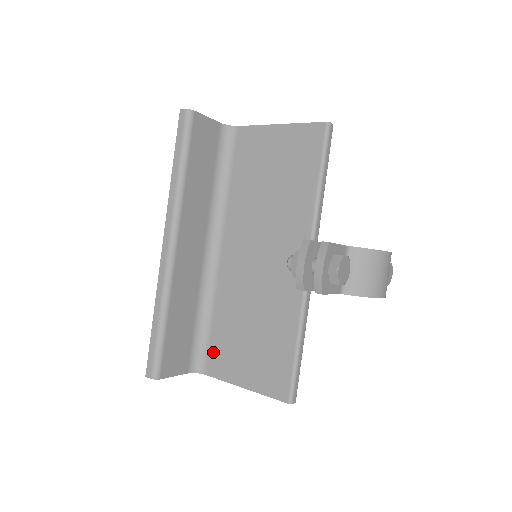
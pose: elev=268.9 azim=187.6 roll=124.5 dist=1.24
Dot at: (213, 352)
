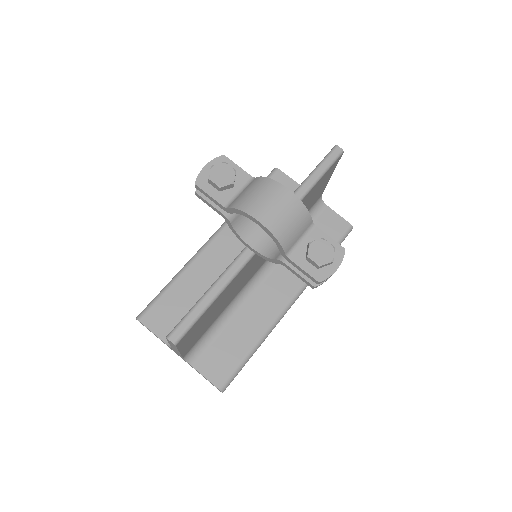
Dot at: occluded
